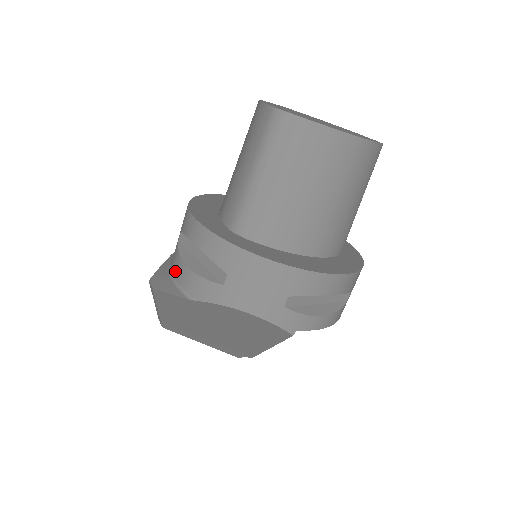
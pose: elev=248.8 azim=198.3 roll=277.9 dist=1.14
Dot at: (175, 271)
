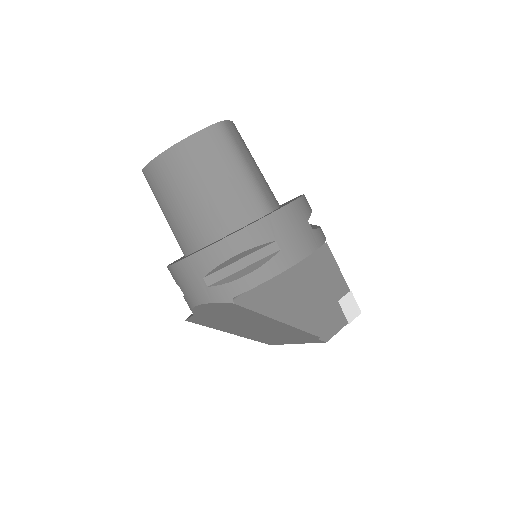
Dot at: occluded
